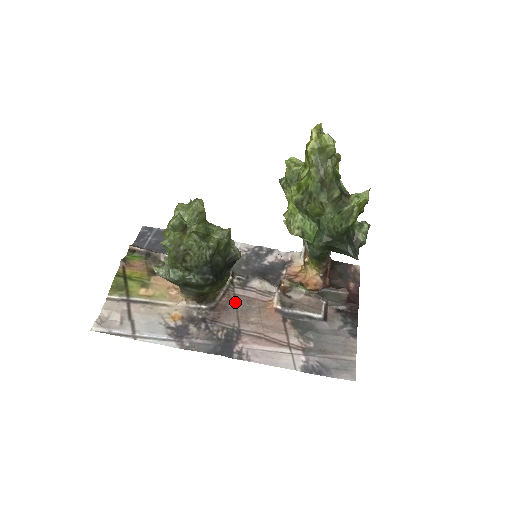
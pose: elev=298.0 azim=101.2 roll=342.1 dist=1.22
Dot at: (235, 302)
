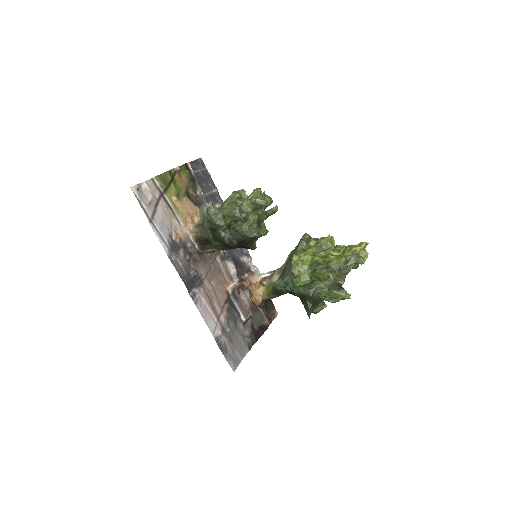
Dot at: (212, 263)
